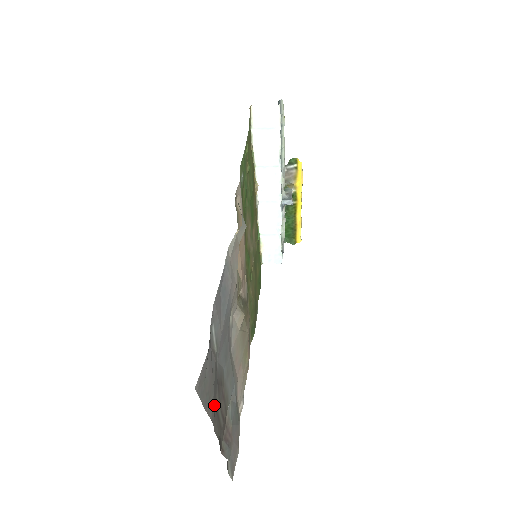
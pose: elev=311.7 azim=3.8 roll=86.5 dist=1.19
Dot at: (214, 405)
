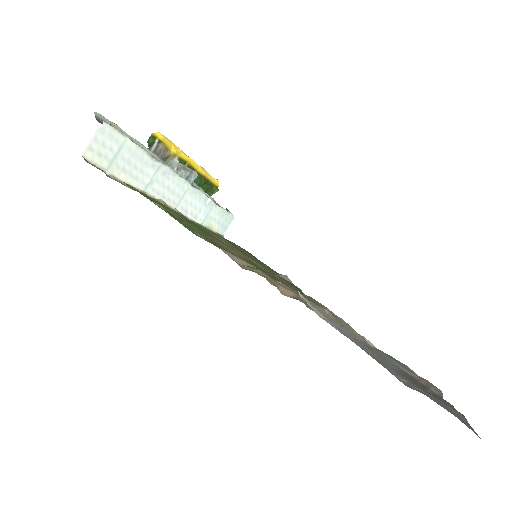
Dot at: occluded
